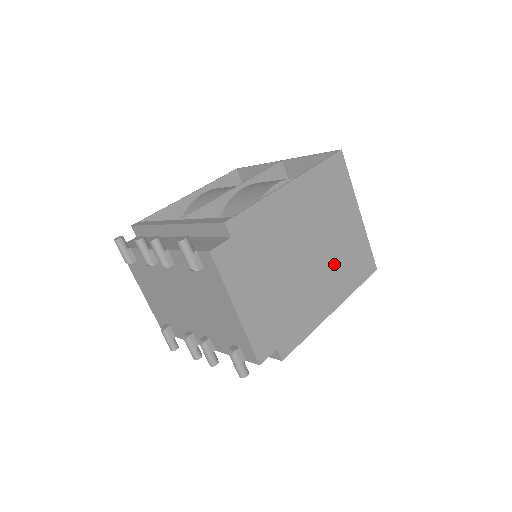
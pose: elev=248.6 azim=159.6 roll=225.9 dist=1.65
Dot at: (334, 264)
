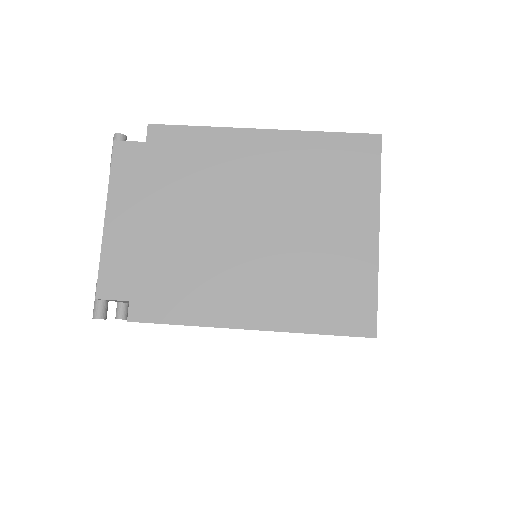
Dot at: (285, 268)
